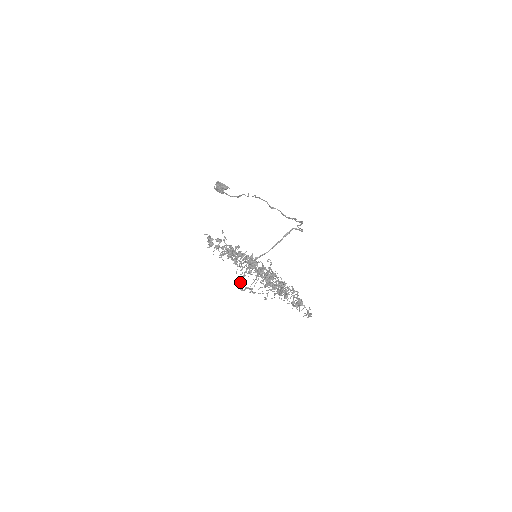
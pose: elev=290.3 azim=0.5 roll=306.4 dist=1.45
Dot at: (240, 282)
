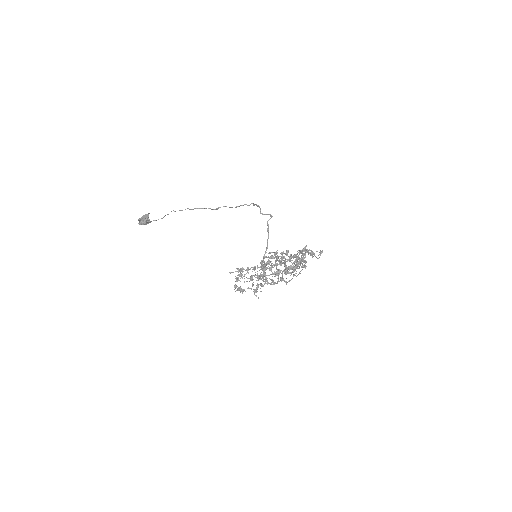
Dot at: occluded
